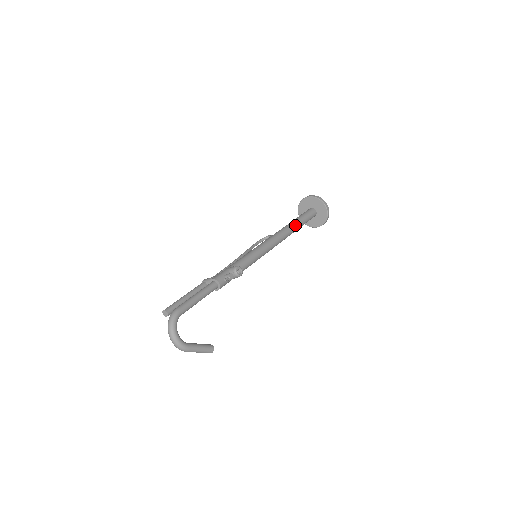
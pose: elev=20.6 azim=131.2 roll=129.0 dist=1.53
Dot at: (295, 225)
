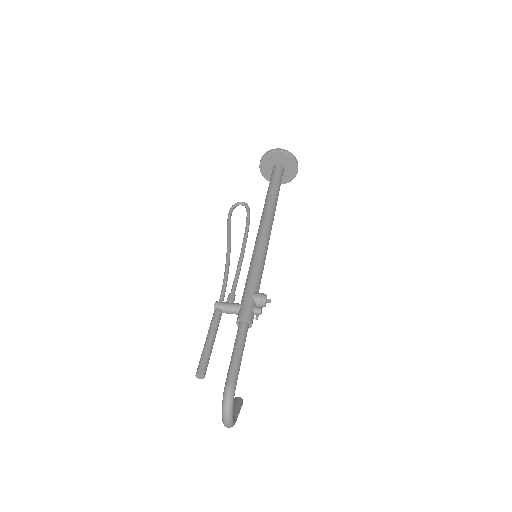
Dot at: (277, 199)
